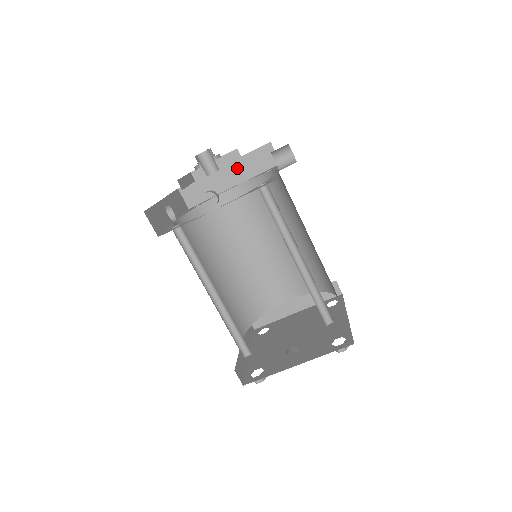
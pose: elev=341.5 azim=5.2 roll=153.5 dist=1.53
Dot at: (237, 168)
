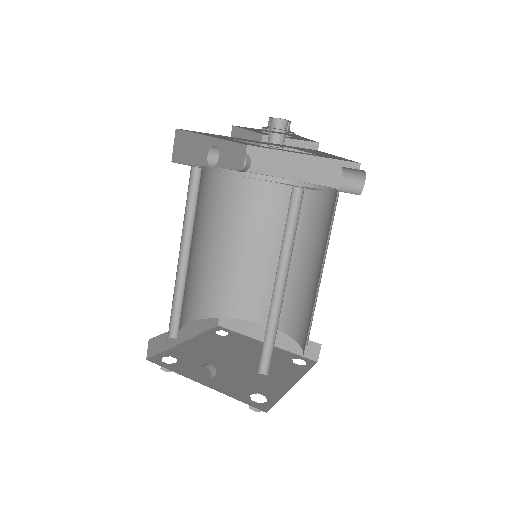
Dot at: (312, 165)
